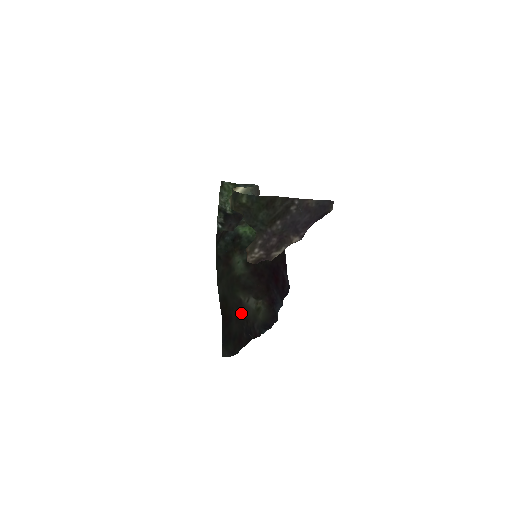
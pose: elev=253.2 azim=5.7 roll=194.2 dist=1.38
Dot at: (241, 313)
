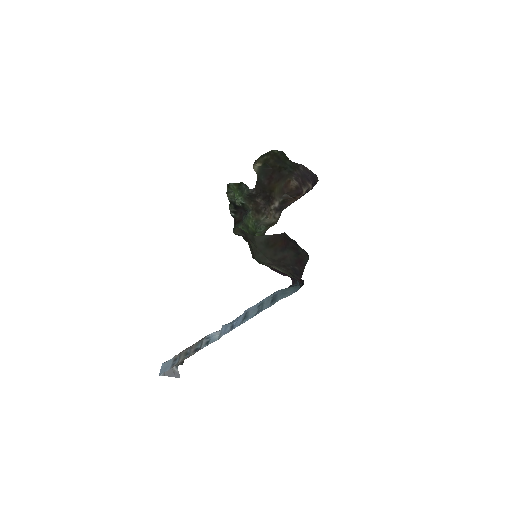
Dot at: (280, 264)
